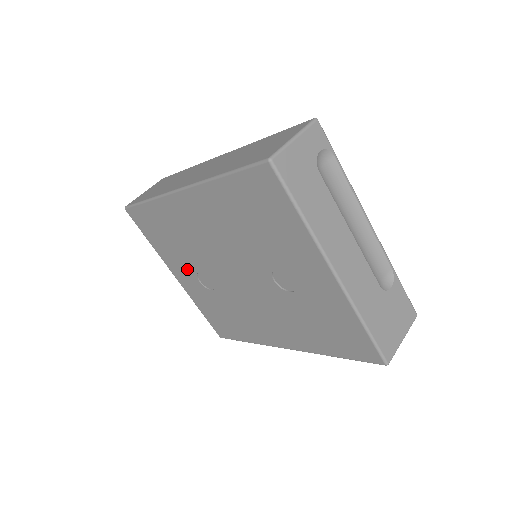
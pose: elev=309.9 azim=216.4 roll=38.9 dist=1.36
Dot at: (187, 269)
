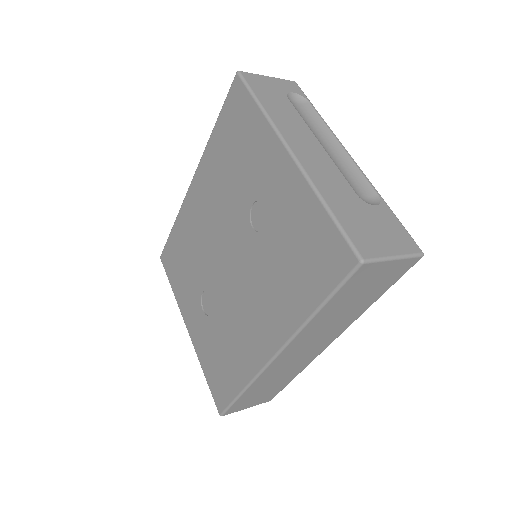
Dot at: (195, 299)
